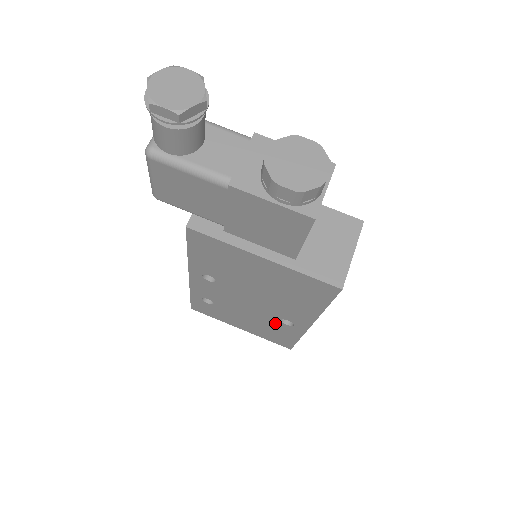
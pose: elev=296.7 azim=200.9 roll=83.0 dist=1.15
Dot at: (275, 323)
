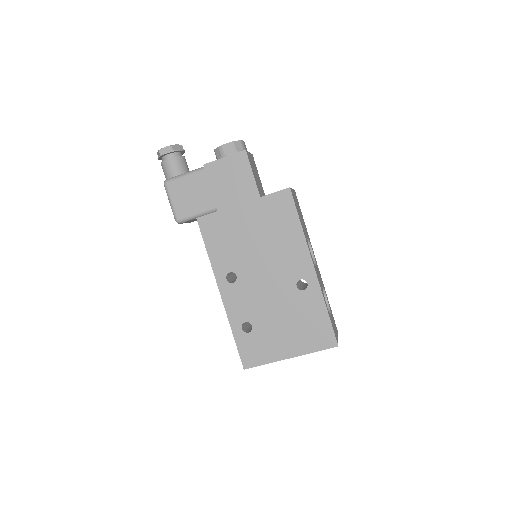
Dot at: (298, 300)
